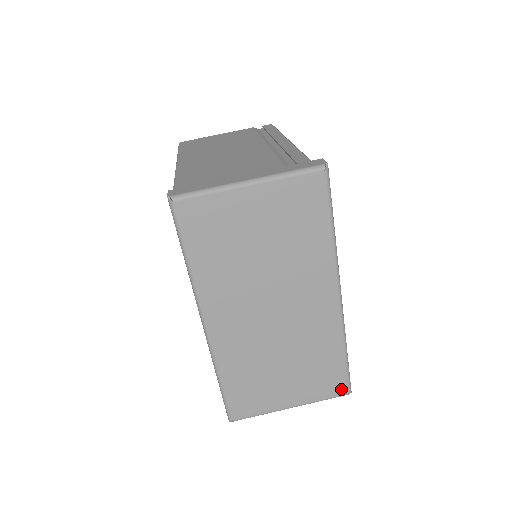
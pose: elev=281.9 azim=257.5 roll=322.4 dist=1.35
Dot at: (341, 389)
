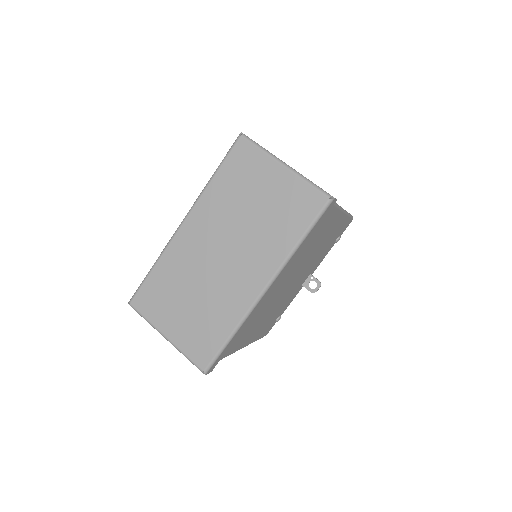
Dot at: (203, 361)
